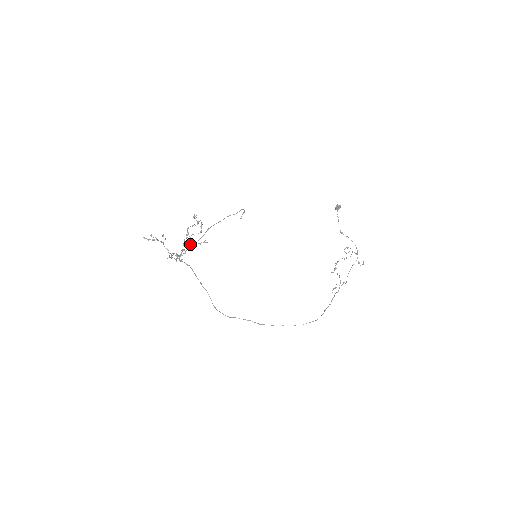
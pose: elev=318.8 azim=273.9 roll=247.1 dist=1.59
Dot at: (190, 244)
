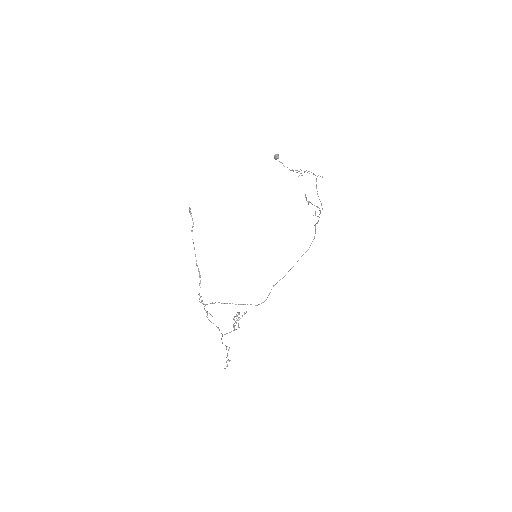
Dot at: (238, 325)
